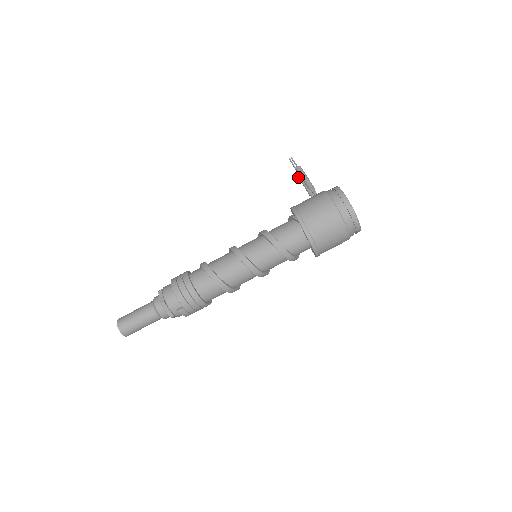
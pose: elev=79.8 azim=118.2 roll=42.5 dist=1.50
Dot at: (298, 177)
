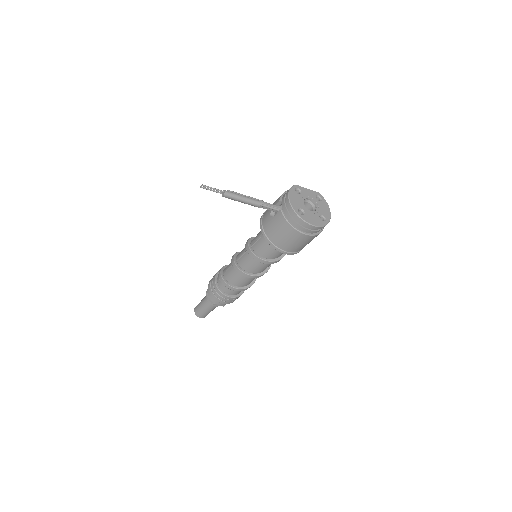
Dot at: (232, 199)
